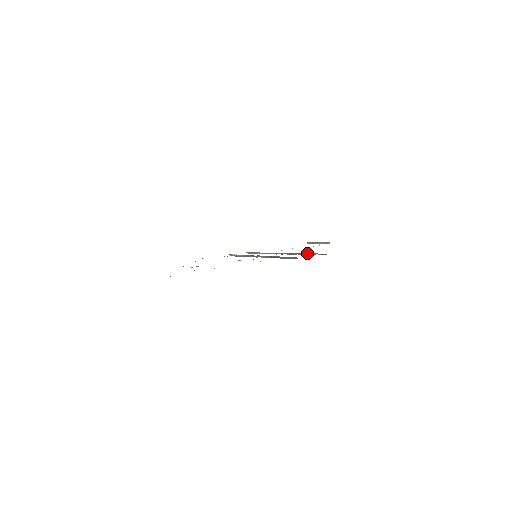
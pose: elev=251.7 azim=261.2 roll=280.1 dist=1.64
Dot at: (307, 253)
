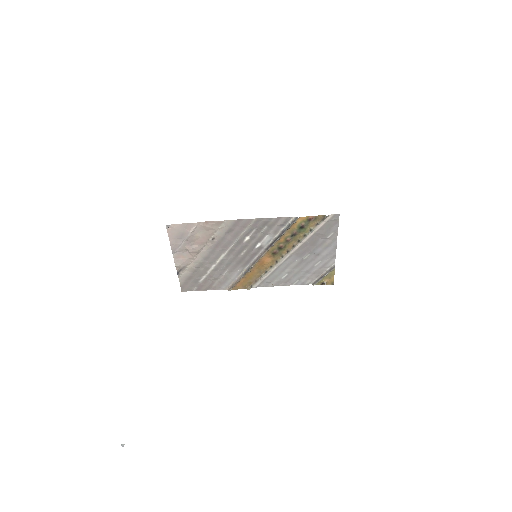
Dot at: (308, 229)
